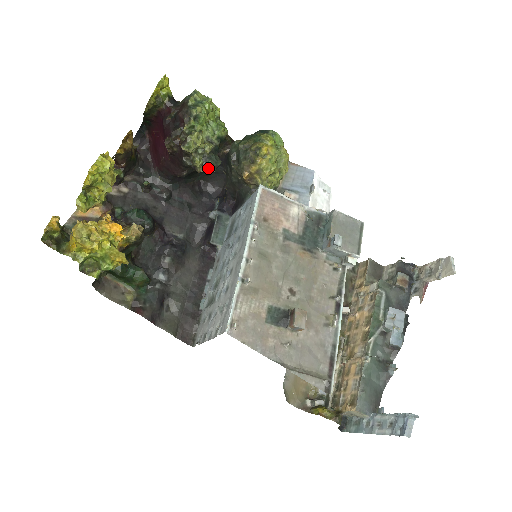
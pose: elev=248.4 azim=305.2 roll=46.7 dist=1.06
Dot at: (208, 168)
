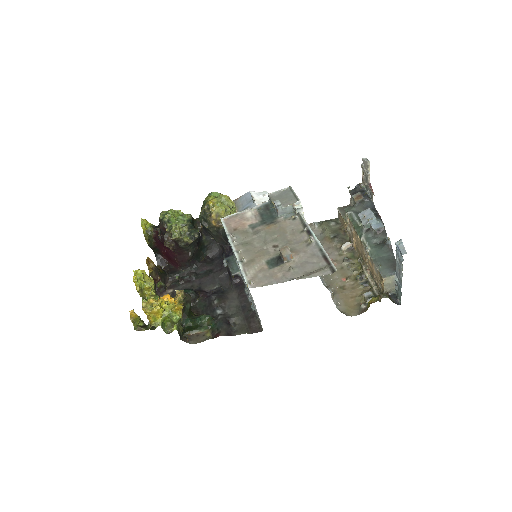
Dot at: (194, 238)
